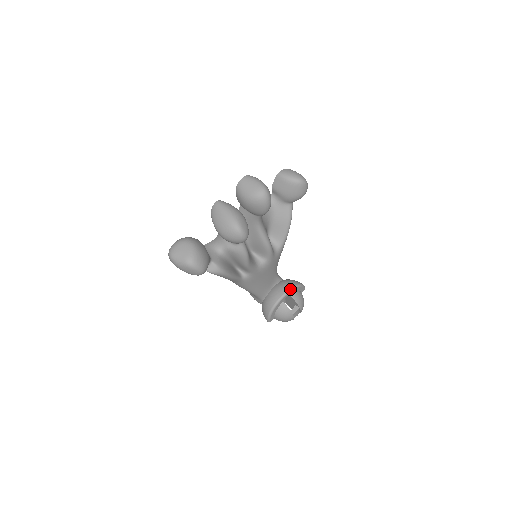
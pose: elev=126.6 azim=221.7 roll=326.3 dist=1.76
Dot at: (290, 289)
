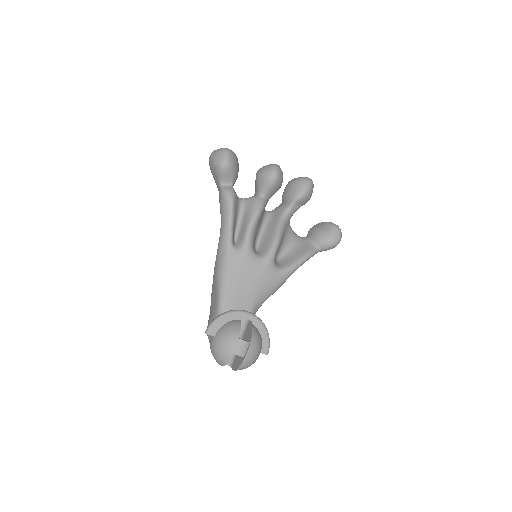
Dot at: occluded
